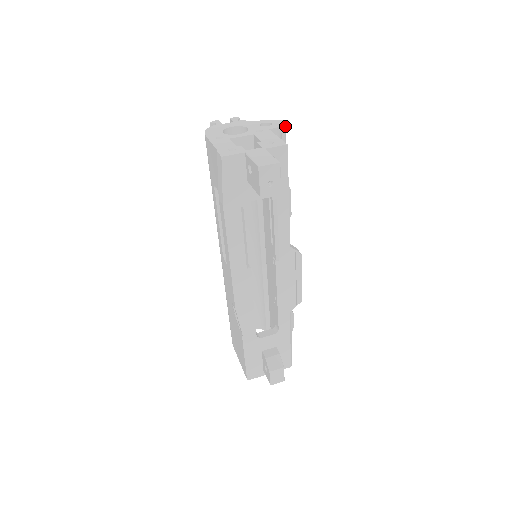
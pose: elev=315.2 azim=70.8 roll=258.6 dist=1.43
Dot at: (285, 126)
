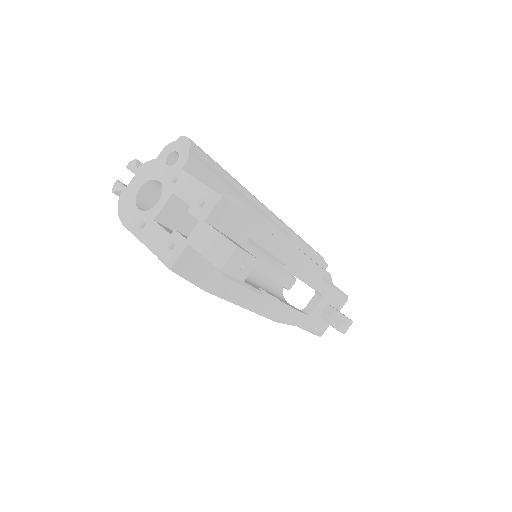
Dot at: (193, 142)
